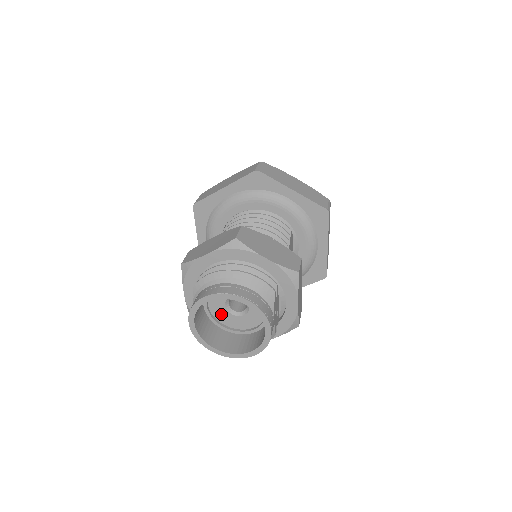
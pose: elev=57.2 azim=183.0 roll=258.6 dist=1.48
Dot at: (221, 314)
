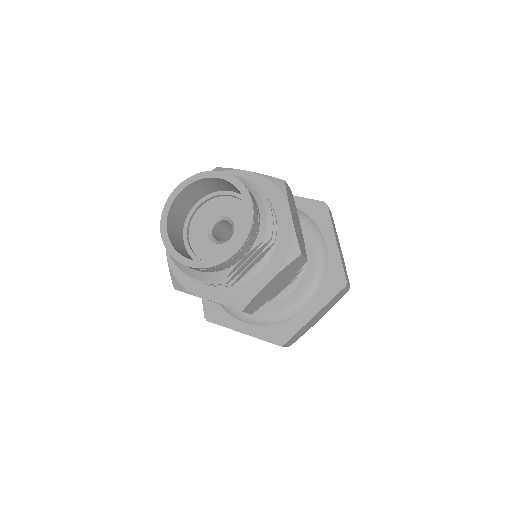
Dot at: (199, 226)
